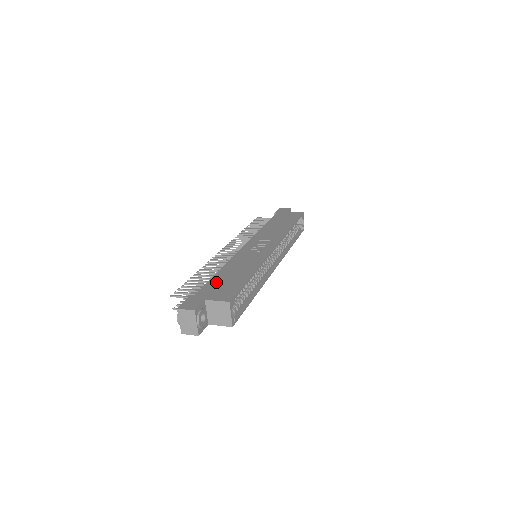
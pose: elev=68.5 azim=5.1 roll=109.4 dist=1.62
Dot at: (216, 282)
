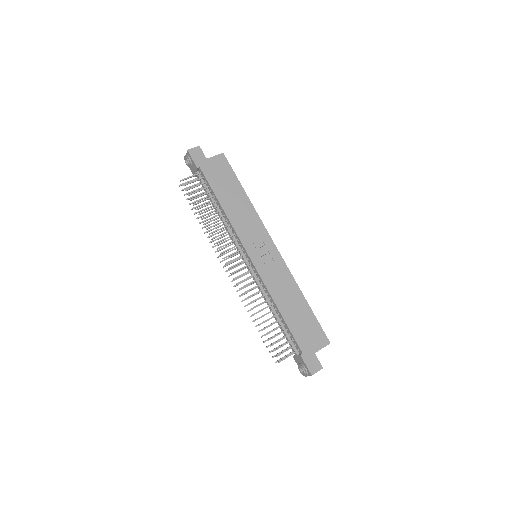
Dot at: (297, 328)
